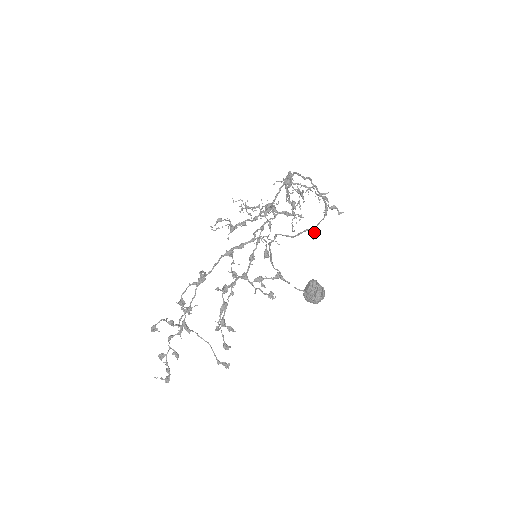
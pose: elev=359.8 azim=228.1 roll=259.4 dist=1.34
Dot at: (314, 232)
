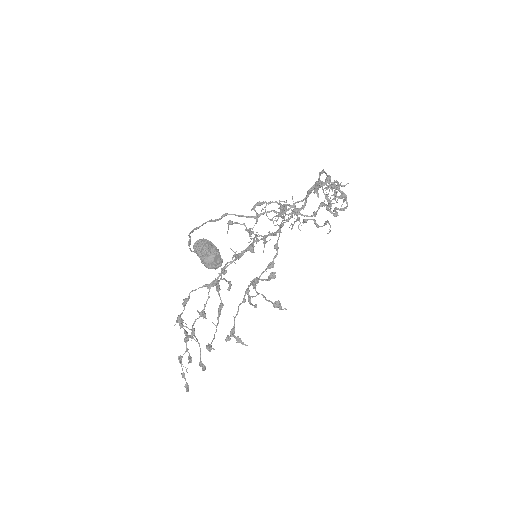
Dot at: (278, 213)
